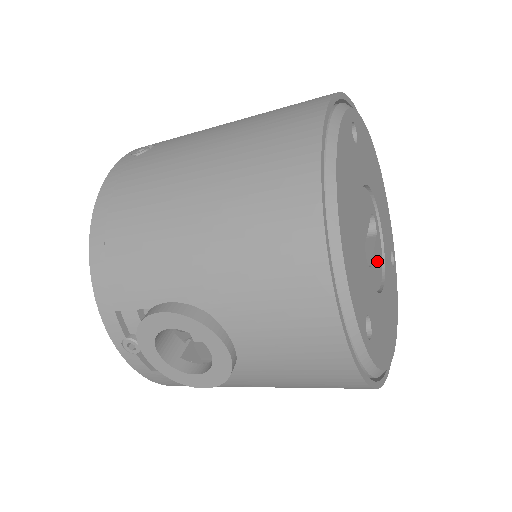
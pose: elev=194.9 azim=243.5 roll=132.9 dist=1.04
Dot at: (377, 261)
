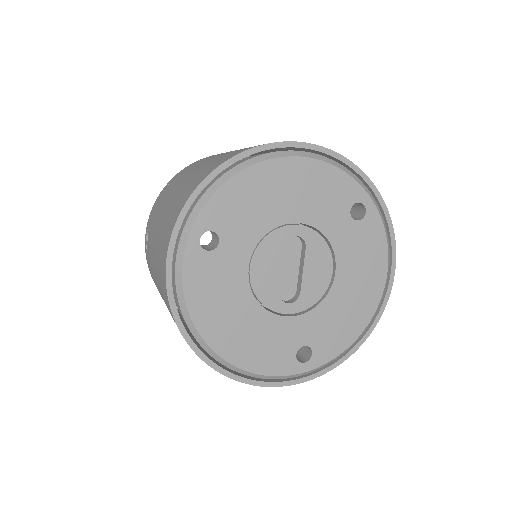
Dot at: (315, 268)
